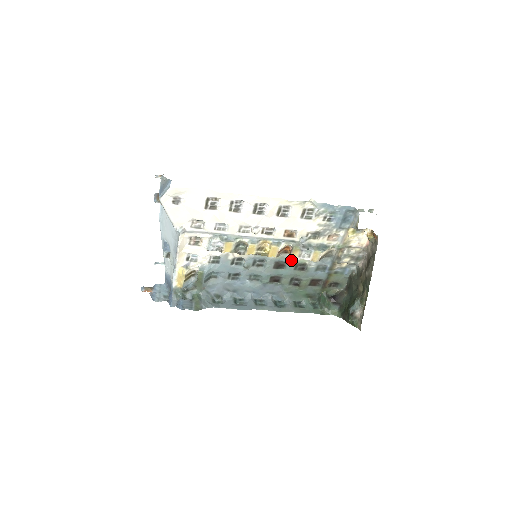
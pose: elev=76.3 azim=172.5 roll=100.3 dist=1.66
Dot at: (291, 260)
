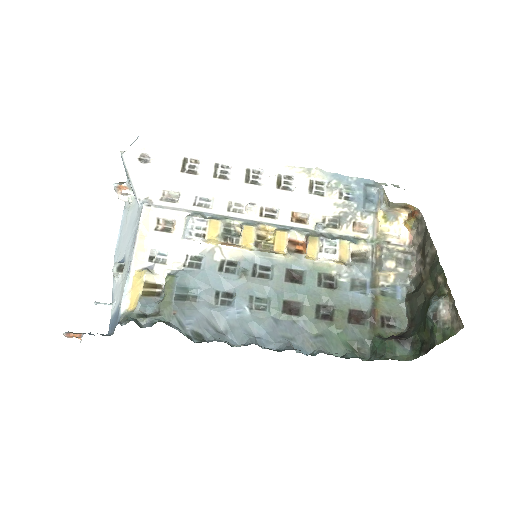
Dot at: (310, 266)
